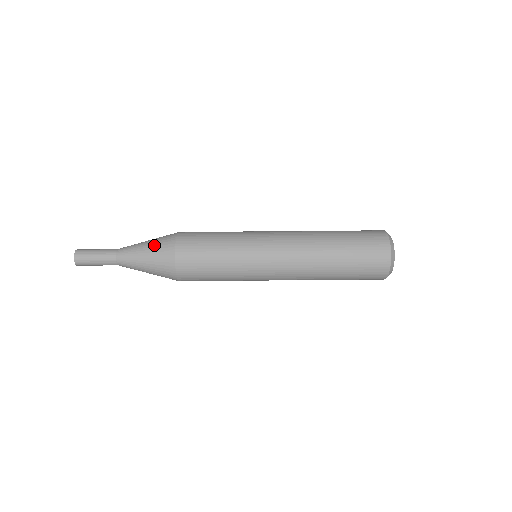
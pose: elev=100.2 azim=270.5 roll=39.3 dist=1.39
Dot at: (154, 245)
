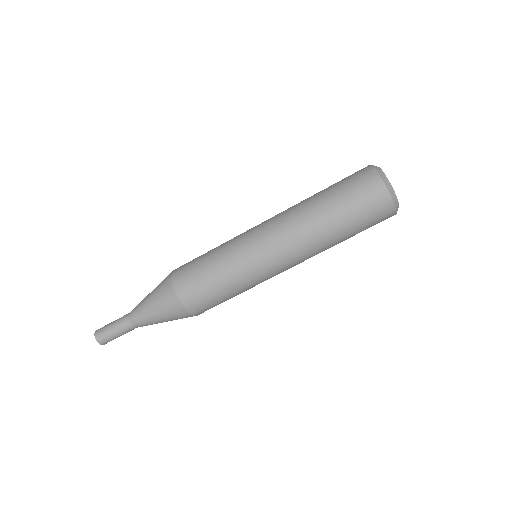
Dot at: (155, 291)
